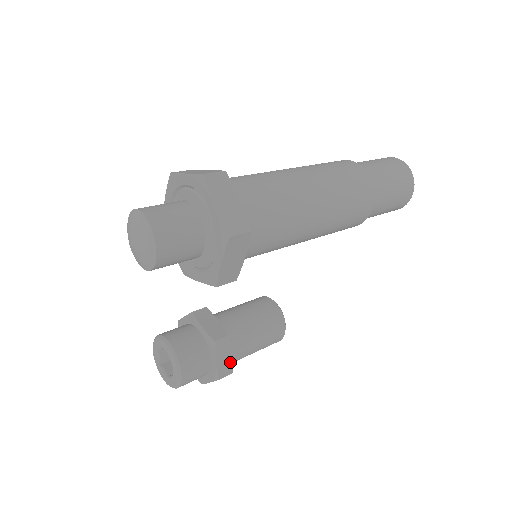
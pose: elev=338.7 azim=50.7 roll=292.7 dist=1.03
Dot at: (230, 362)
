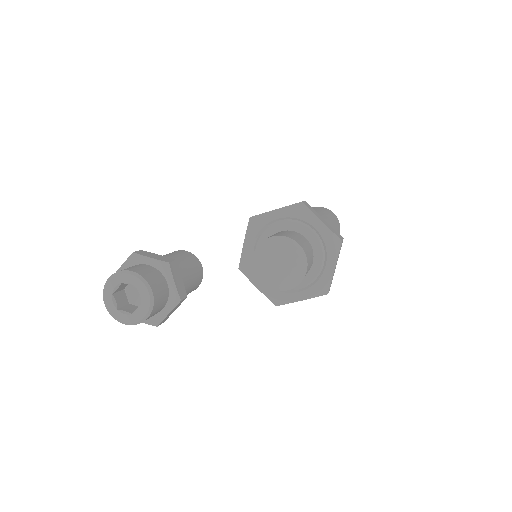
Dot at: occluded
